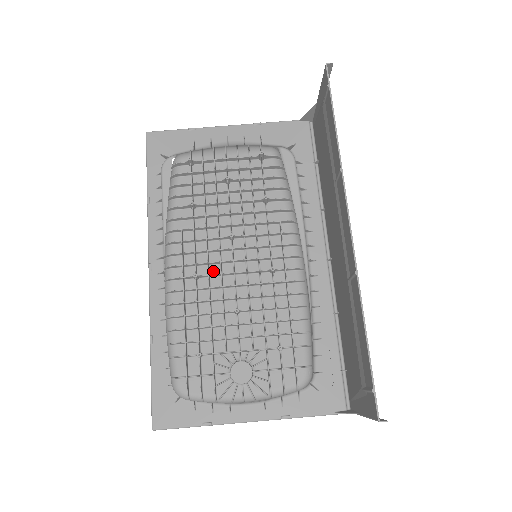
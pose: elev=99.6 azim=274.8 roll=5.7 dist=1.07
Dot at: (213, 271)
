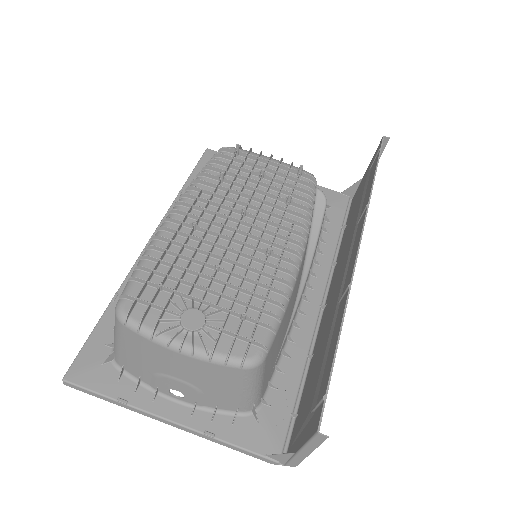
Dot at: (212, 231)
